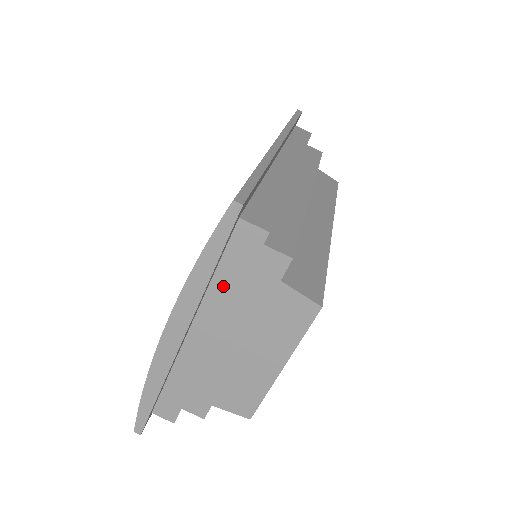
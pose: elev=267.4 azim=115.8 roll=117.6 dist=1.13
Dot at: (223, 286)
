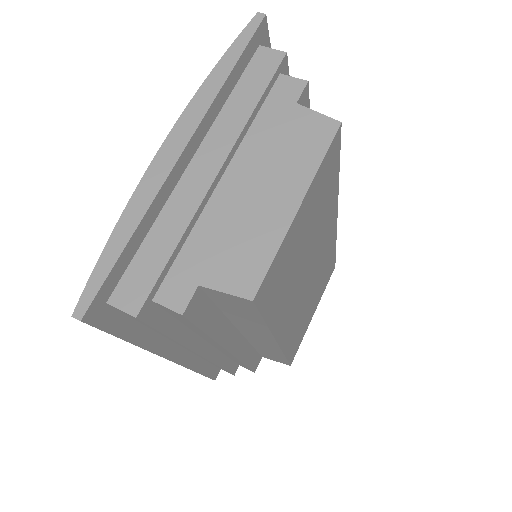
Dot at: (237, 106)
